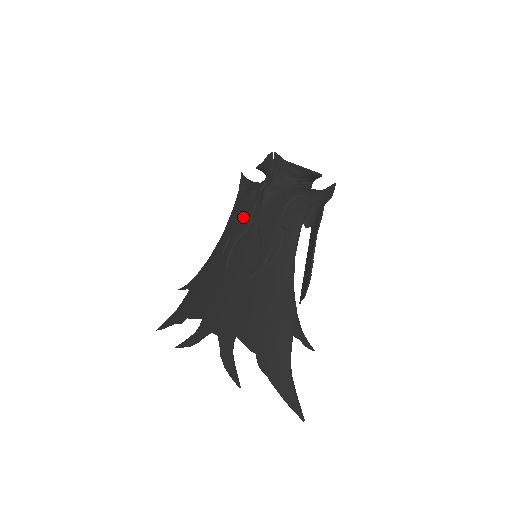
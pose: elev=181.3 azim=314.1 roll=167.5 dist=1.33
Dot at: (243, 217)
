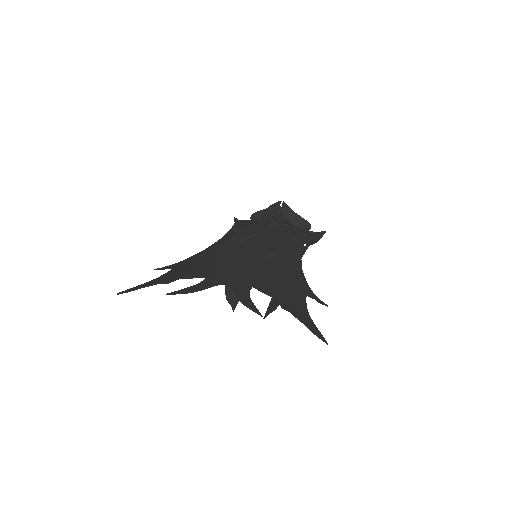
Dot at: (250, 229)
